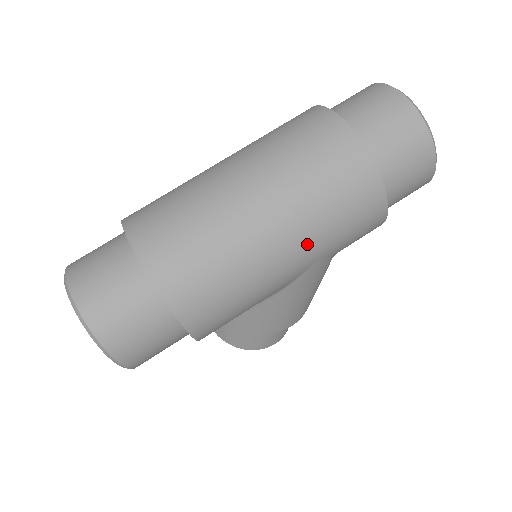
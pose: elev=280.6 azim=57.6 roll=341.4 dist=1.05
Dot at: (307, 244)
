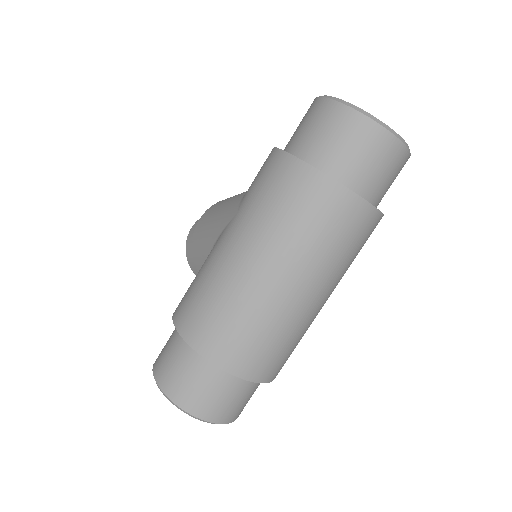
Dot at: occluded
